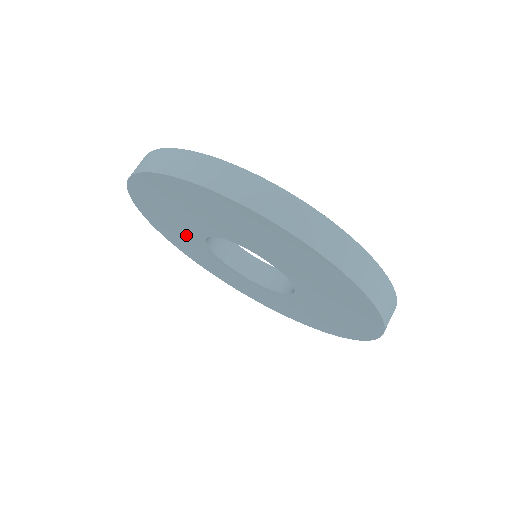
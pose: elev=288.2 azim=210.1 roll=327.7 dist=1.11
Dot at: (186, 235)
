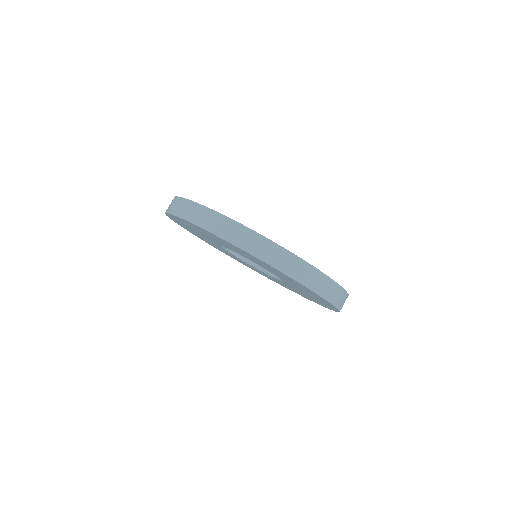
Dot at: (204, 236)
